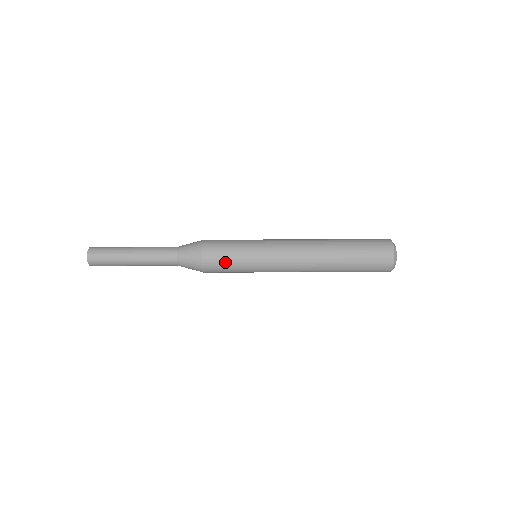
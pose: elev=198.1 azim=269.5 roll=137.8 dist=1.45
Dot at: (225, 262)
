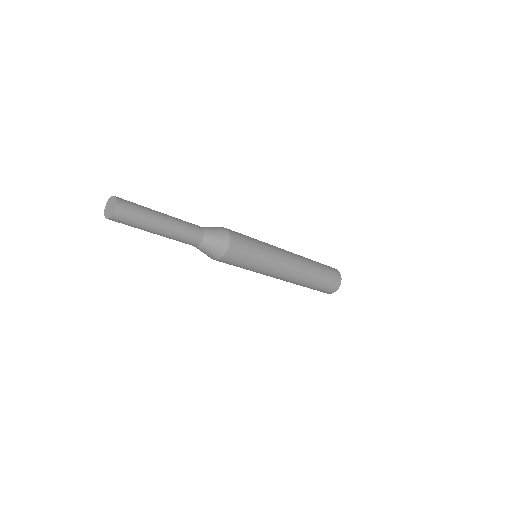
Dot at: (245, 253)
